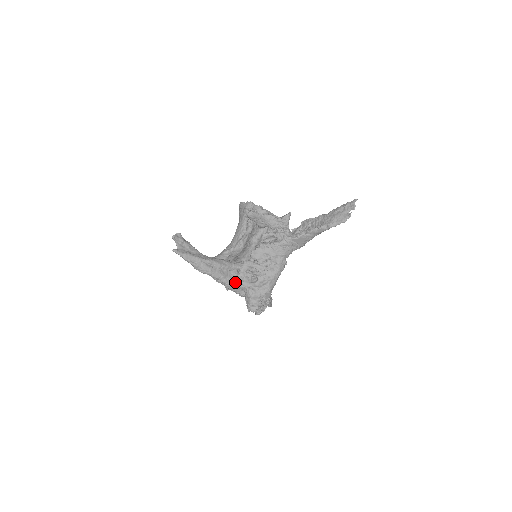
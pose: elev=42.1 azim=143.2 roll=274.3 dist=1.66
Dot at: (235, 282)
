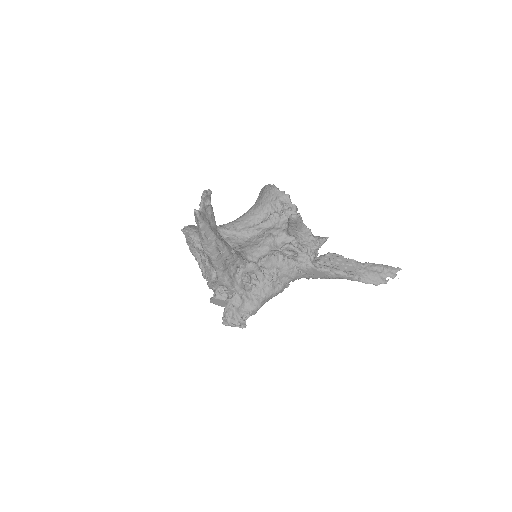
Dot at: (229, 280)
